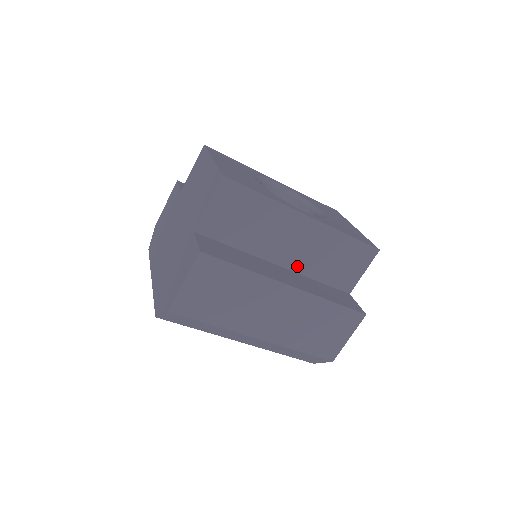
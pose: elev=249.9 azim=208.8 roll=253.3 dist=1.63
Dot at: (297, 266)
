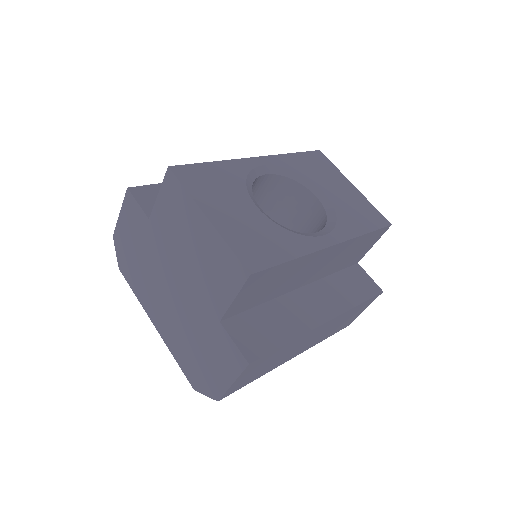
Dot at: (316, 278)
